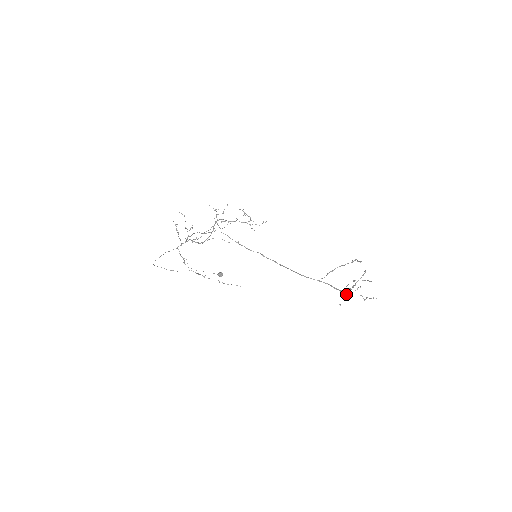
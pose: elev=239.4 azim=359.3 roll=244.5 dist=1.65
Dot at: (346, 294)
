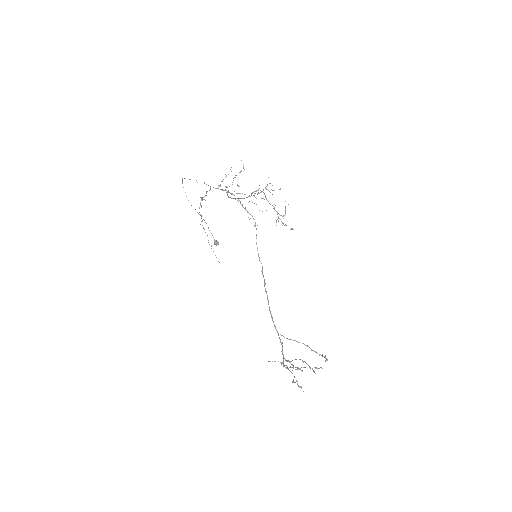
Dot at: occluded
